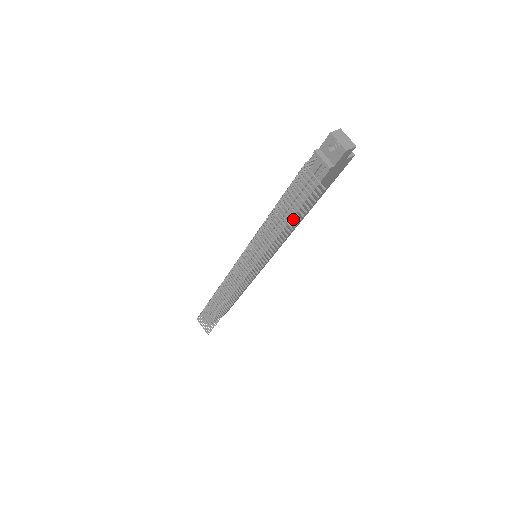
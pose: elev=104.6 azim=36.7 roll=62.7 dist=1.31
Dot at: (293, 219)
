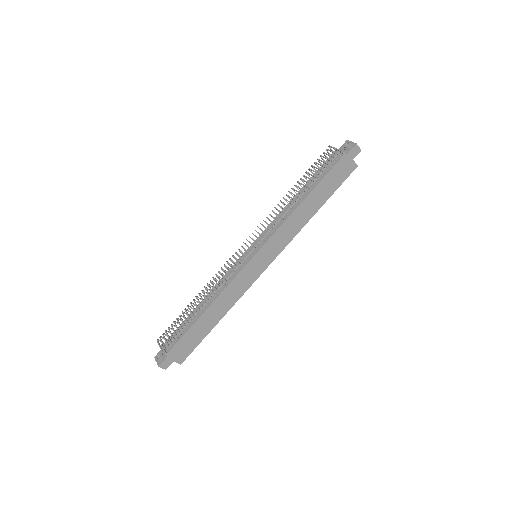
Dot at: (305, 203)
